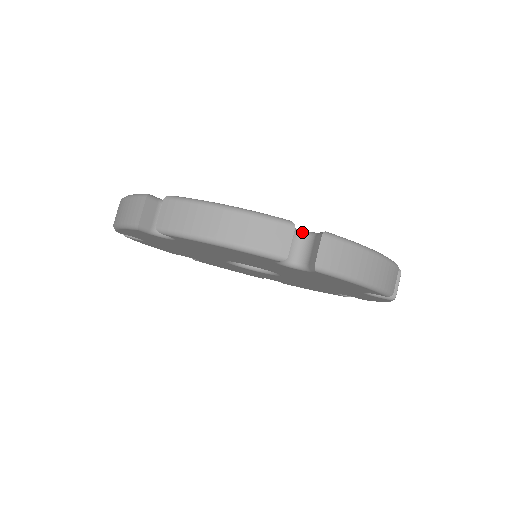
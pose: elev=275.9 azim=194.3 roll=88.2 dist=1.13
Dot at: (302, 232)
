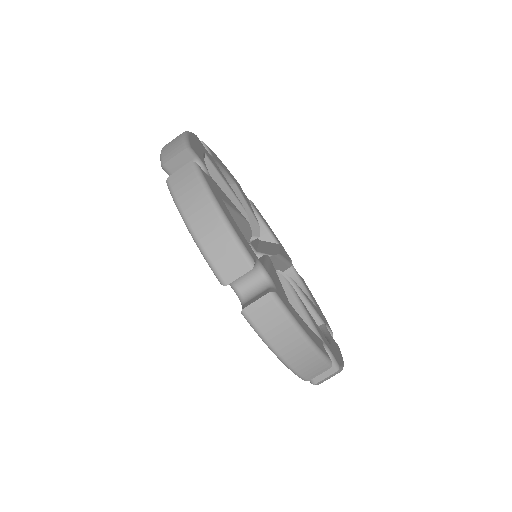
Dot at: (266, 276)
